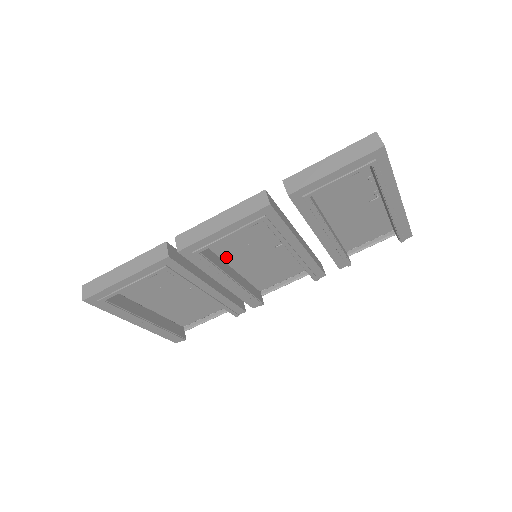
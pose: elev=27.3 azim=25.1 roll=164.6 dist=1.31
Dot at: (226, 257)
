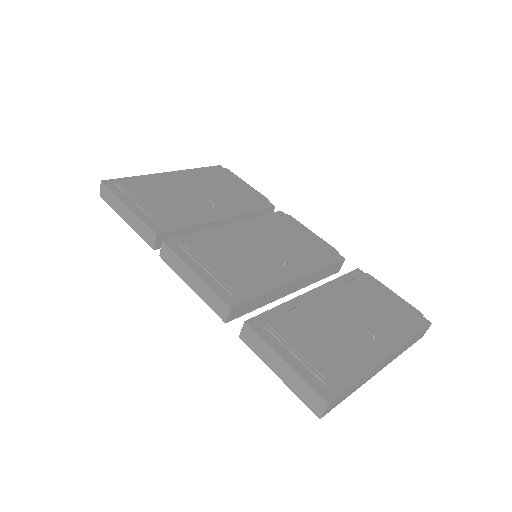
Dot at: (229, 238)
